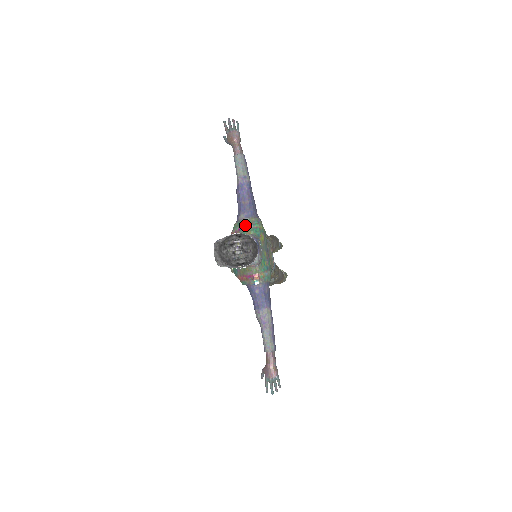
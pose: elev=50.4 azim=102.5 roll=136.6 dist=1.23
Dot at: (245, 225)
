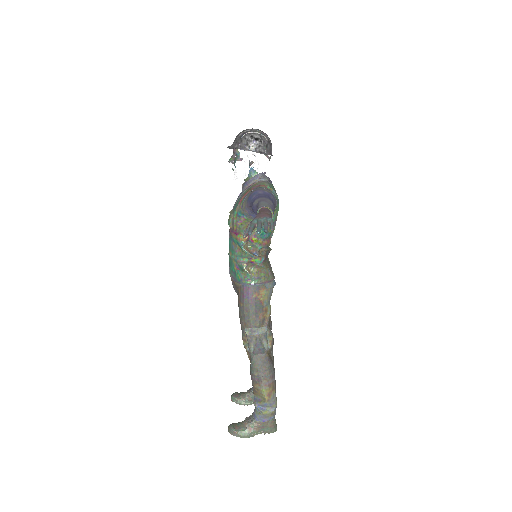
Dot at: occluded
